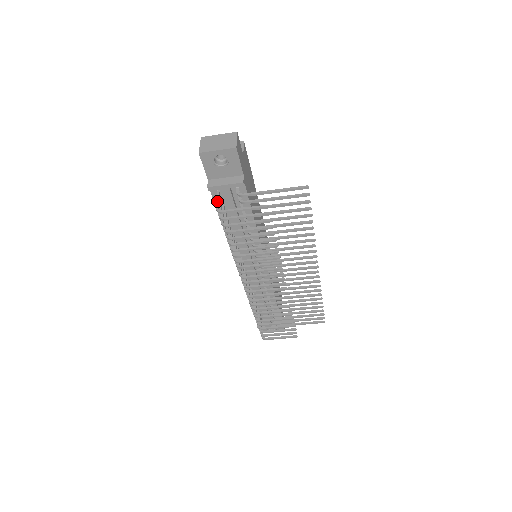
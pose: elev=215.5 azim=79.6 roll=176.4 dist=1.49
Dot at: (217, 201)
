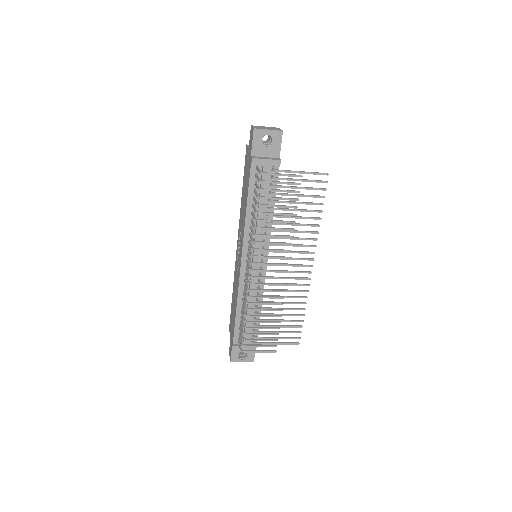
Dot at: (259, 169)
